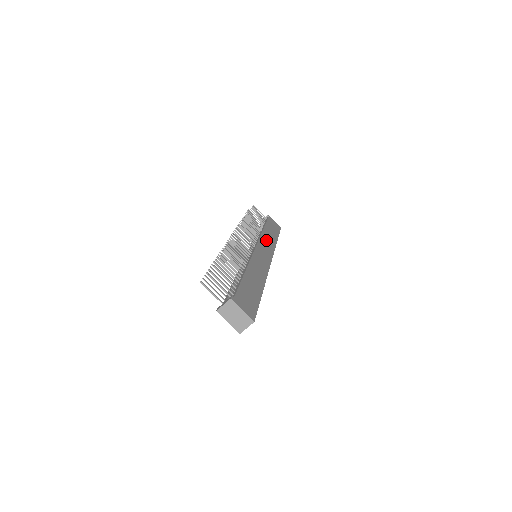
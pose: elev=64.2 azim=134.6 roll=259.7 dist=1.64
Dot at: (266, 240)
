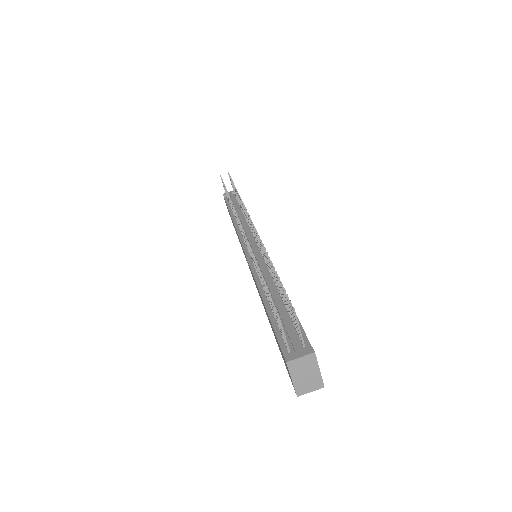
Dot at: occluded
